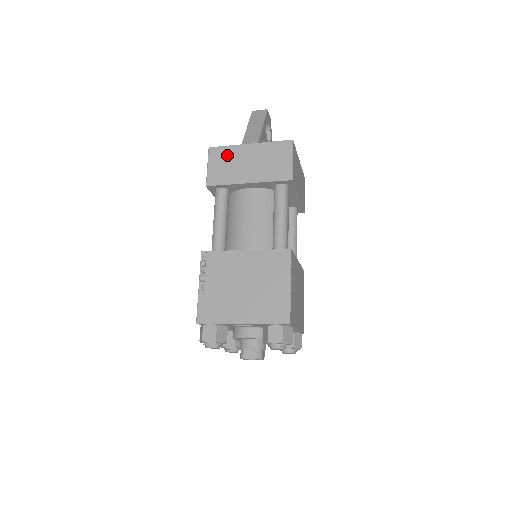
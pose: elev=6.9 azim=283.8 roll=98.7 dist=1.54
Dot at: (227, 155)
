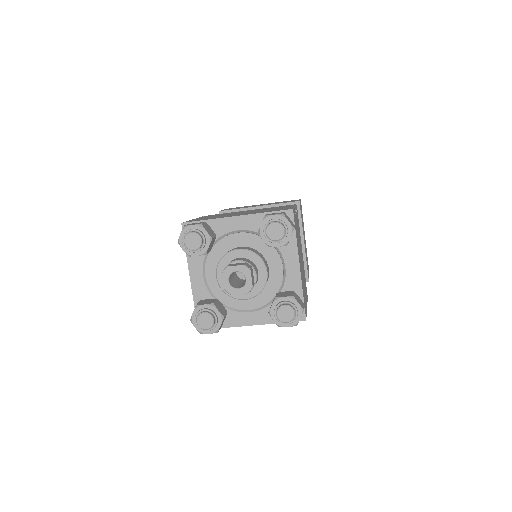
Dot at: occluded
